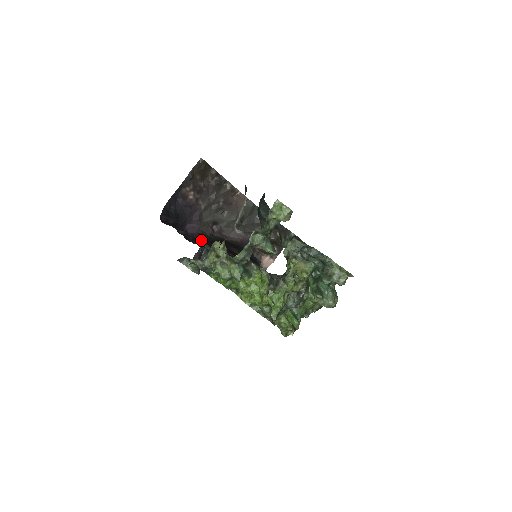
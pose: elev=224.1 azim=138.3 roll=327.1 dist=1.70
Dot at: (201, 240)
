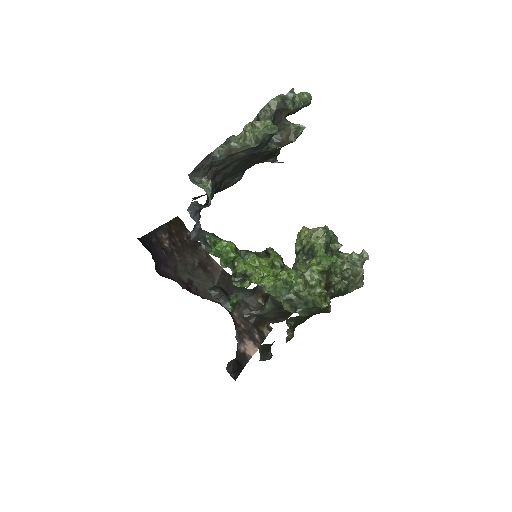
Dot at: occluded
